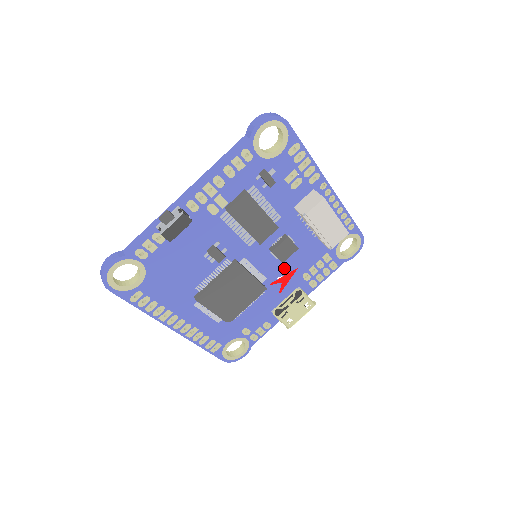
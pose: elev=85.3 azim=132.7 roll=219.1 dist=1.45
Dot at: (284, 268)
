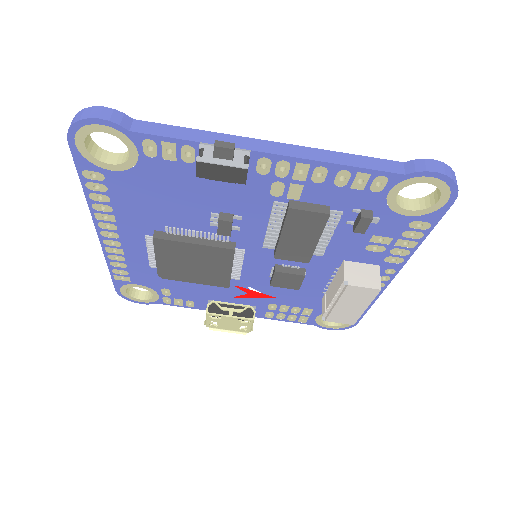
Dot at: (265, 286)
